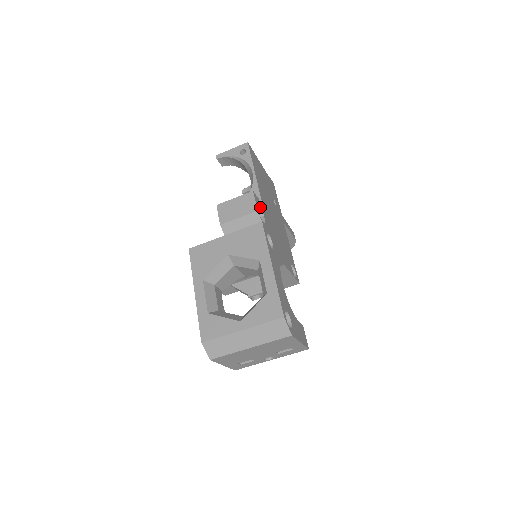
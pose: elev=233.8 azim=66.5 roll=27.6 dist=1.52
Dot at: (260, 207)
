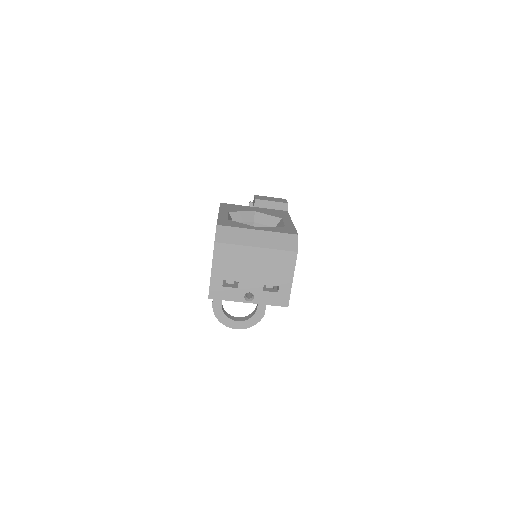
Dot at: occluded
